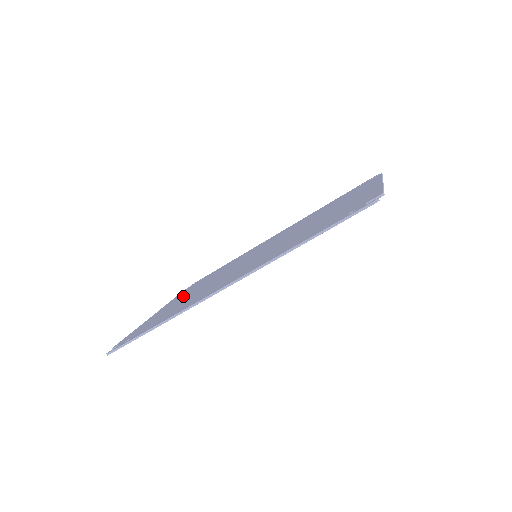
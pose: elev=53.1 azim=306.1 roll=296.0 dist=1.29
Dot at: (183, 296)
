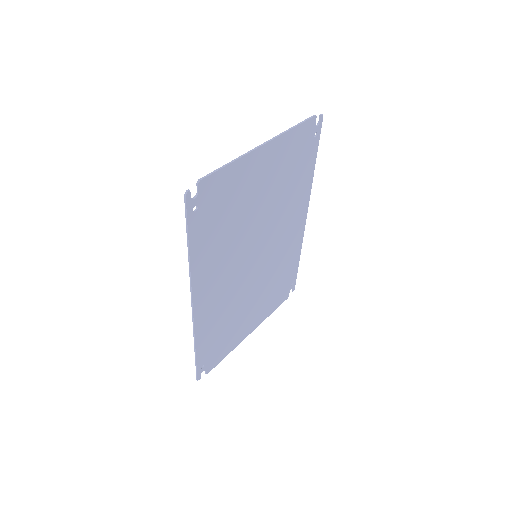
Dot at: (255, 310)
